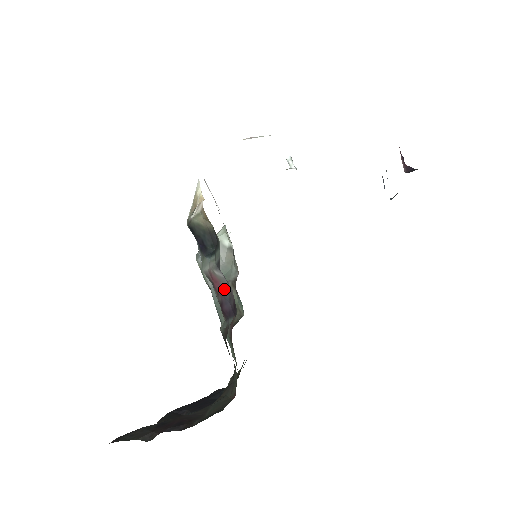
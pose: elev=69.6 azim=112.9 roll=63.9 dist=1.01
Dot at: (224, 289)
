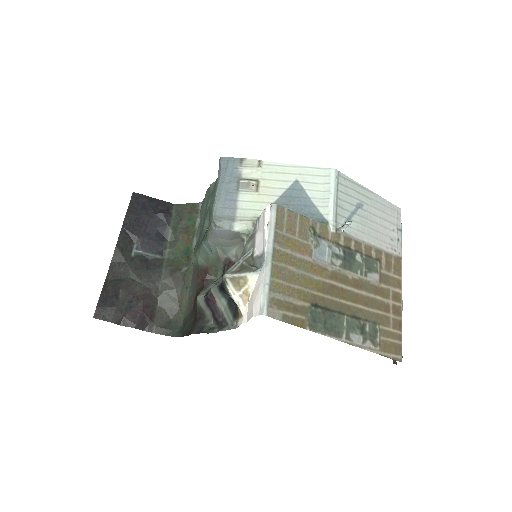
Dot at: (217, 307)
